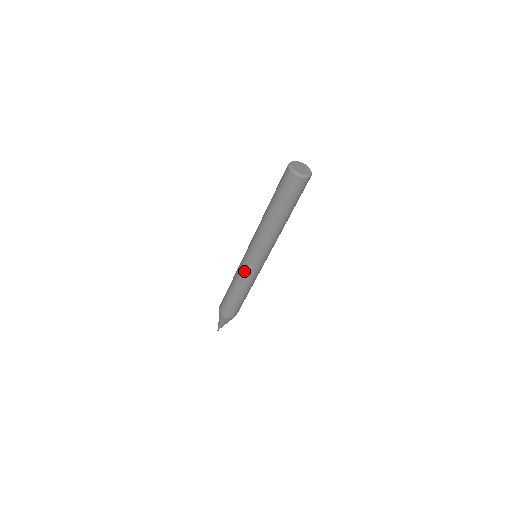
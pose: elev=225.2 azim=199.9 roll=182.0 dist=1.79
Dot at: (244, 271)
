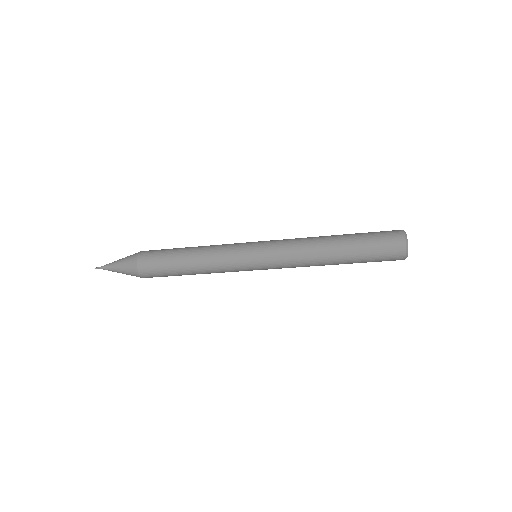
Dot at: (235, 271)
